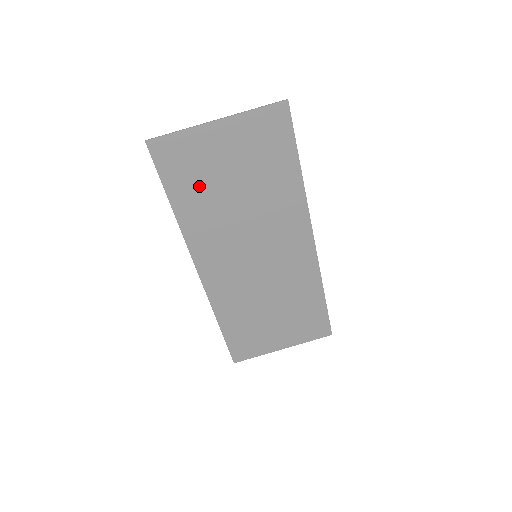
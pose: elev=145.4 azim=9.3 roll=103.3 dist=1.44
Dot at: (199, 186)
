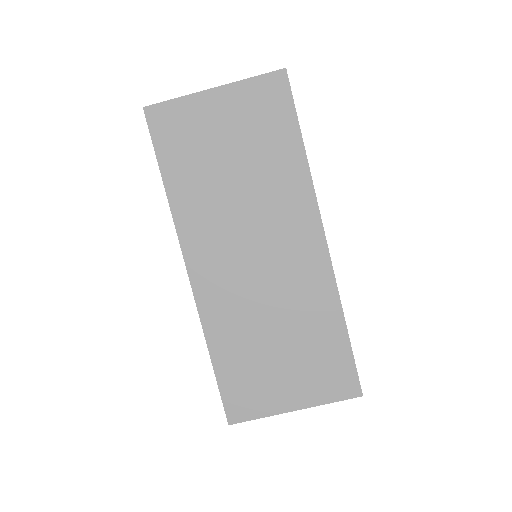
Dot at: (193, 160)
